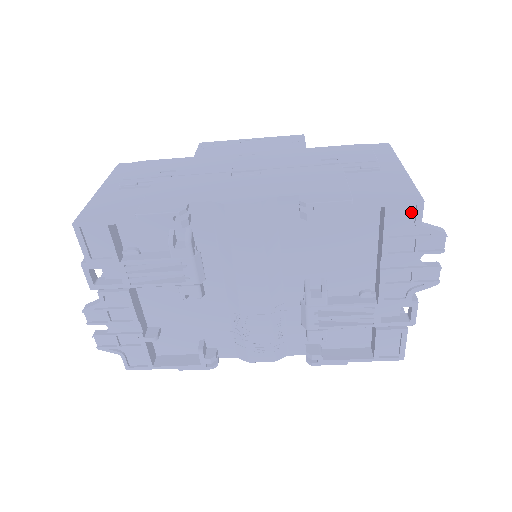
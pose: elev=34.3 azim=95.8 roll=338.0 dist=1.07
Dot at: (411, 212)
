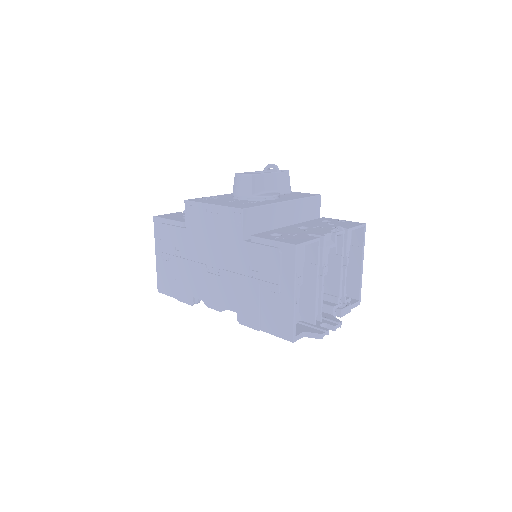
Dot at: occluded
